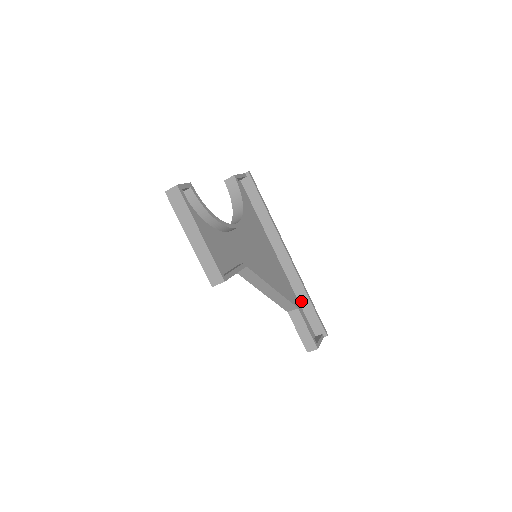
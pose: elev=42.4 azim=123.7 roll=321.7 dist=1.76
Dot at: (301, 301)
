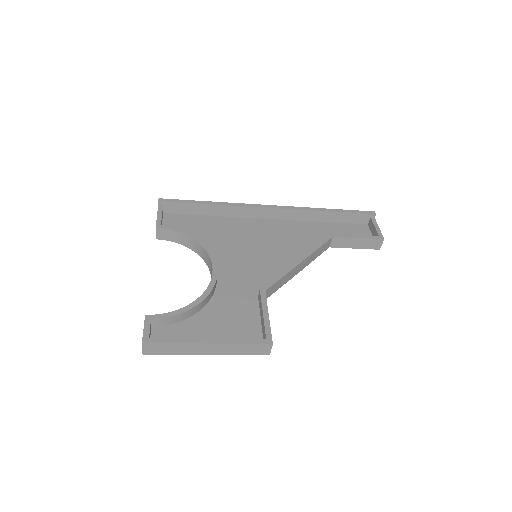
Dot at: (325, 220)
